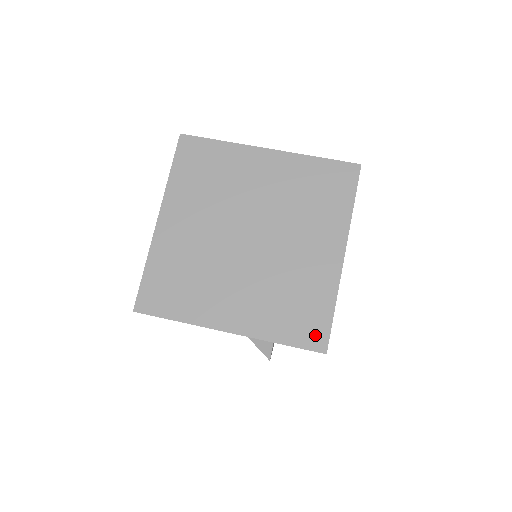
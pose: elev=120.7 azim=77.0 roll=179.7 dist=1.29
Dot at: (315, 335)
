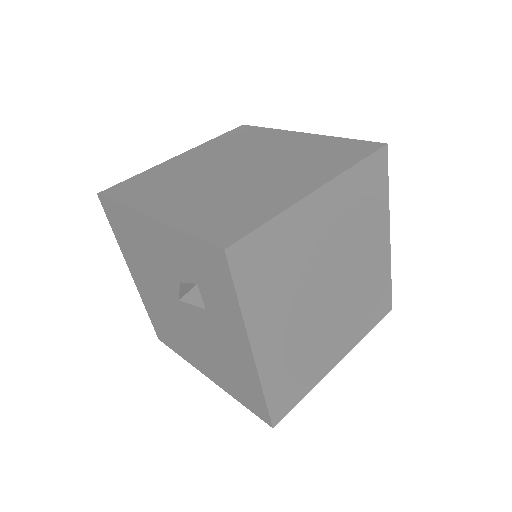
Dot at: (228, 233)
